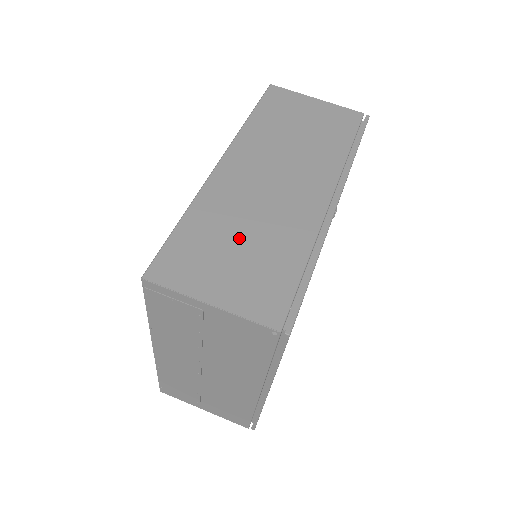
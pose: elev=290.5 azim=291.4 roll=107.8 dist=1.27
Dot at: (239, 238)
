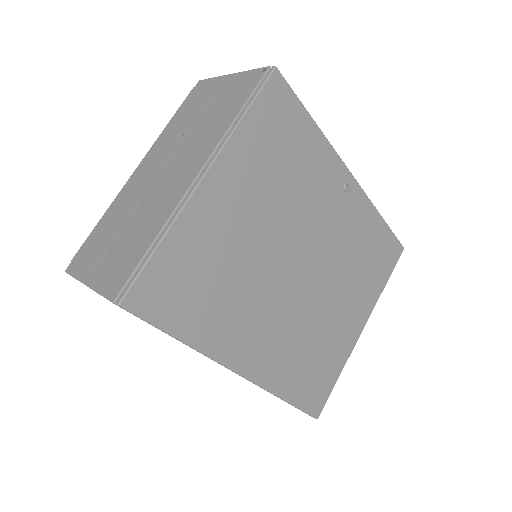
Dot at: occluded
